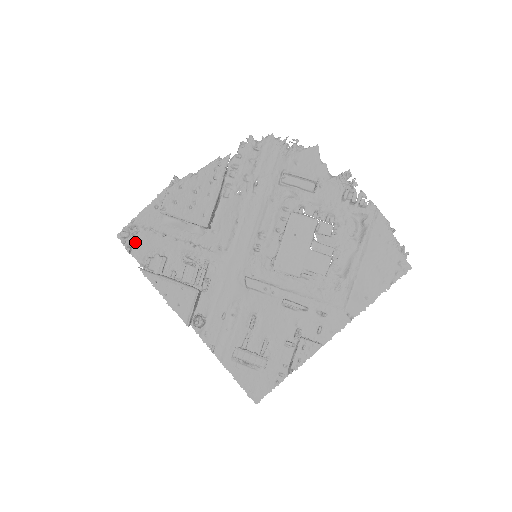
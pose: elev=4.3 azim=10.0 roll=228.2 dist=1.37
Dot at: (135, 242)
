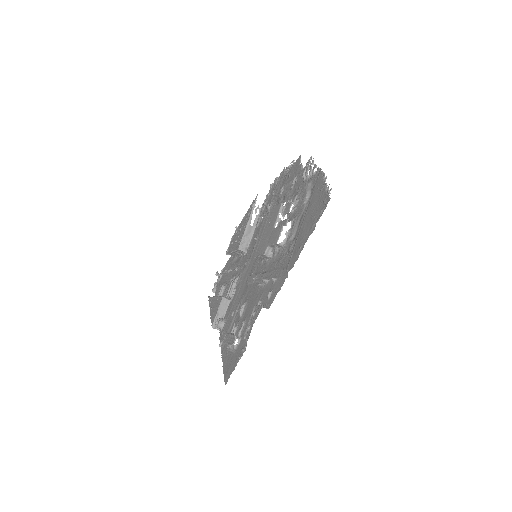
Dot at: (219, 284)
